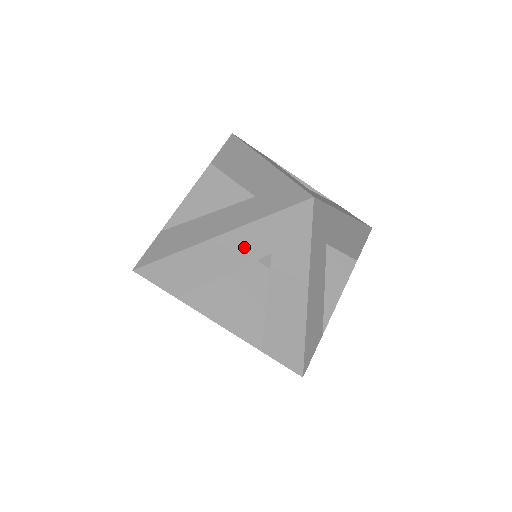
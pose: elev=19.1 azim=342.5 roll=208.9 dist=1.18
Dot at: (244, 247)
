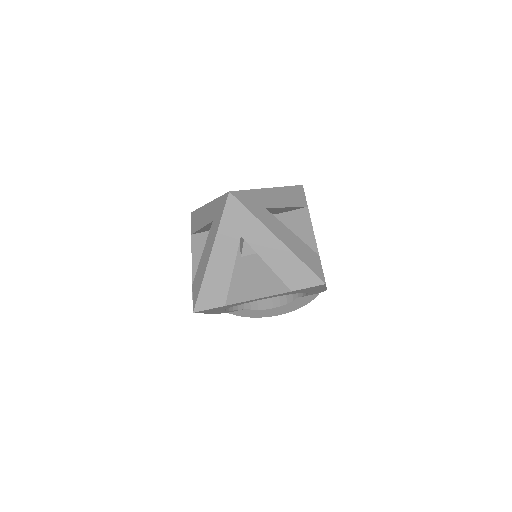
Dot at: (227, 246)
